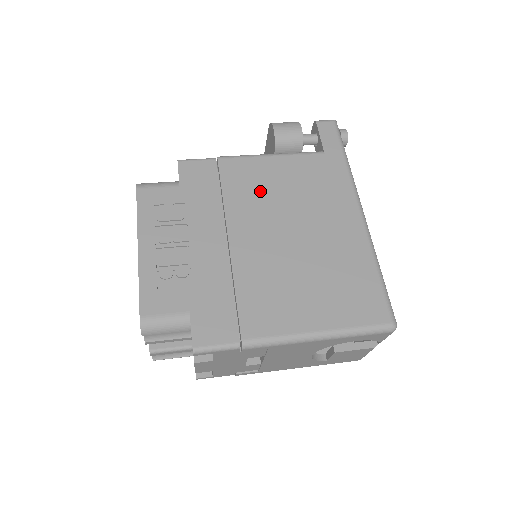
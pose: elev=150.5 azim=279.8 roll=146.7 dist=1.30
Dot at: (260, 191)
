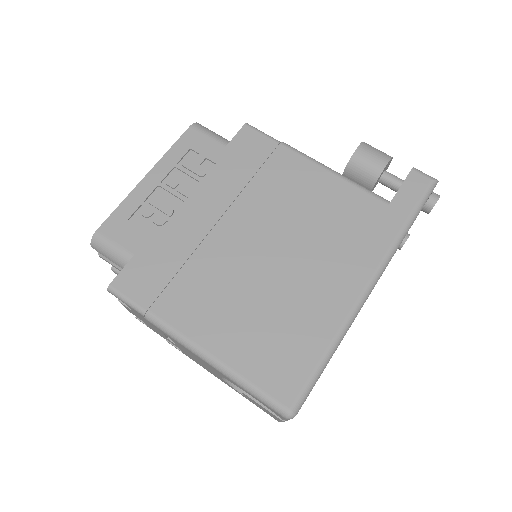
Dot at: (289, 198)
